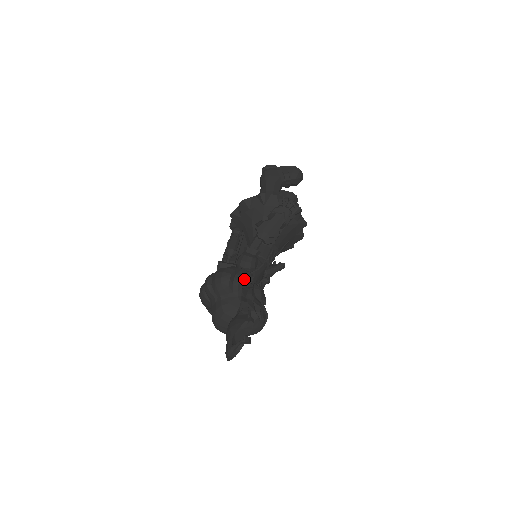
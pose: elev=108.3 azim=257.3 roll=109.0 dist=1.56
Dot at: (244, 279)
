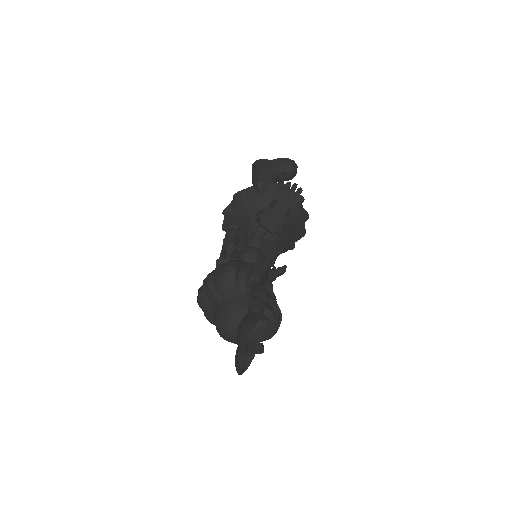
Dot at: (251, 273)
